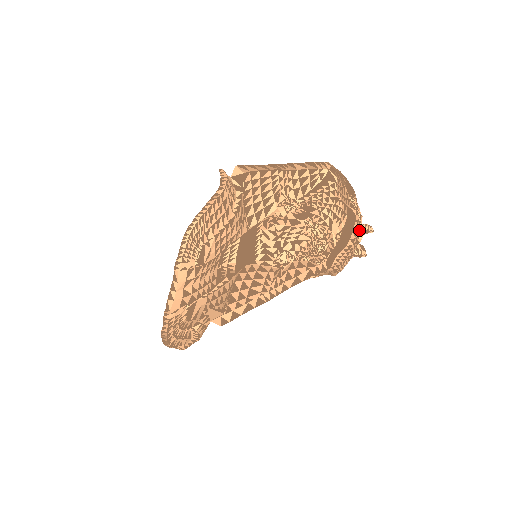
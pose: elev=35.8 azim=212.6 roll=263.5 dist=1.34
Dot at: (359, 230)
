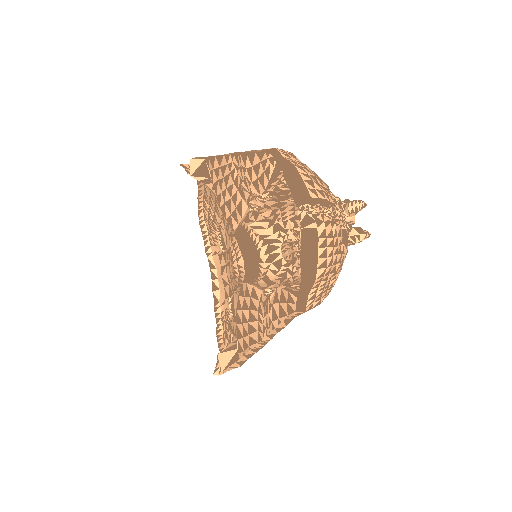
Dot at: (335, 233)
